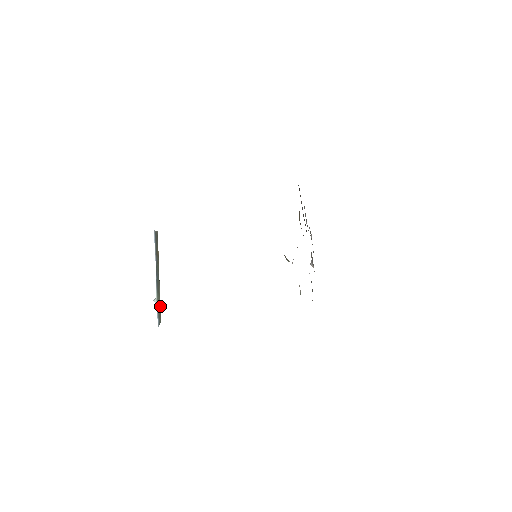
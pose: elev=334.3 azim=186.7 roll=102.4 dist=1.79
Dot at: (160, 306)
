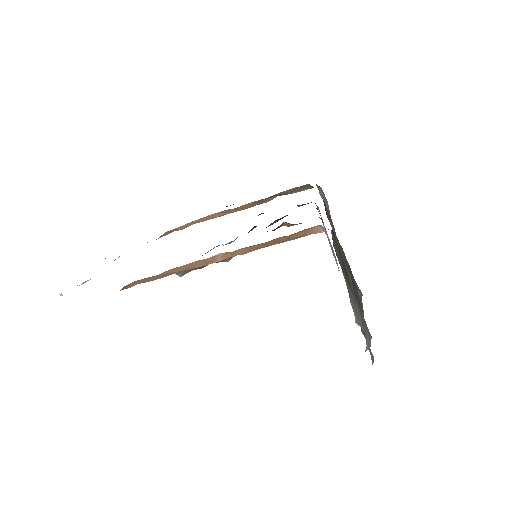
Dot at: occluded
